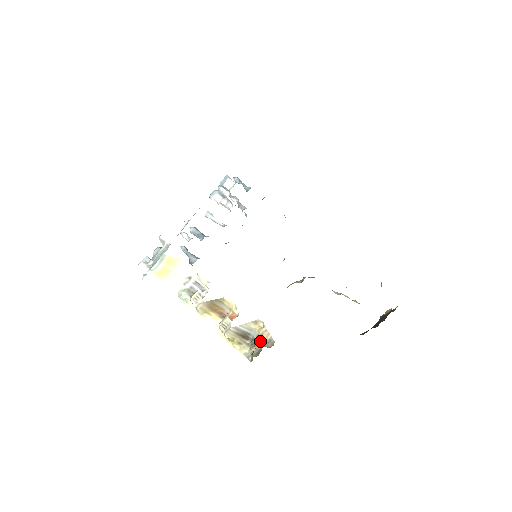
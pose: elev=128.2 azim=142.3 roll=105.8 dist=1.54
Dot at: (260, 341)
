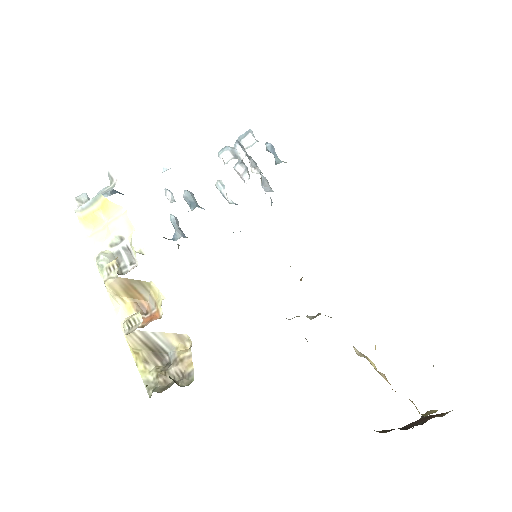
Dot at: (175, 370)
